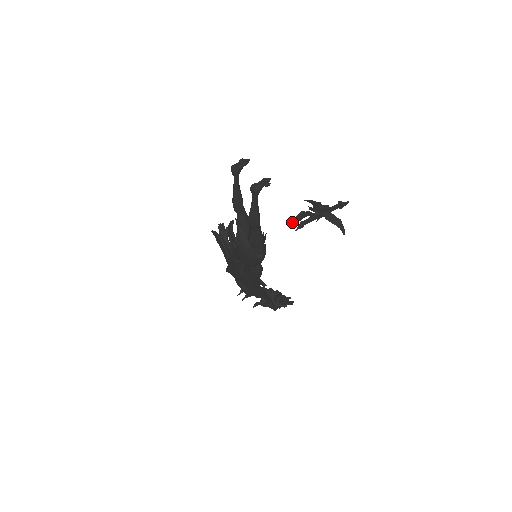
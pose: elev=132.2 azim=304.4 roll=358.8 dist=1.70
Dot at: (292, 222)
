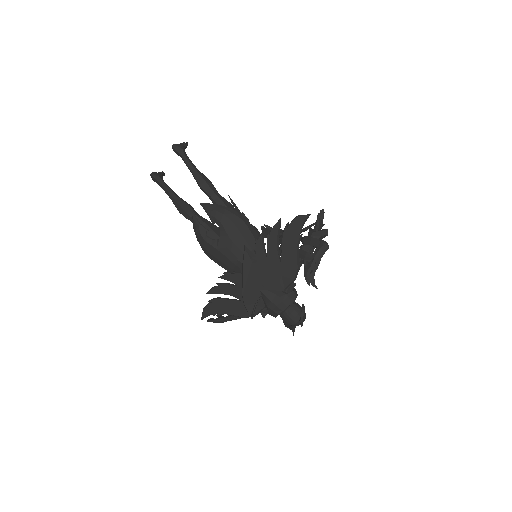
Dot at: occluded
